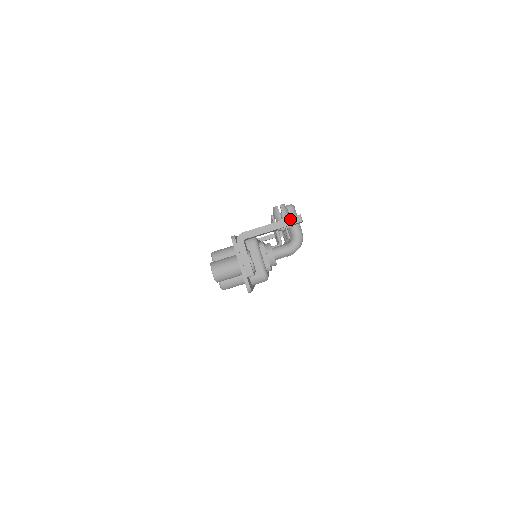
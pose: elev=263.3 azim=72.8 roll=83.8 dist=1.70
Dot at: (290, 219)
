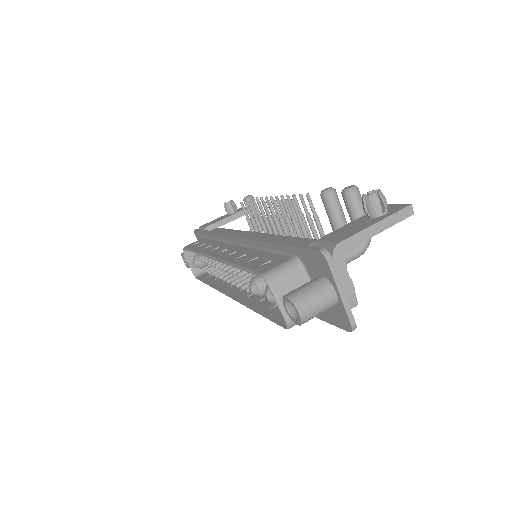
Dot at: (400, 212)
